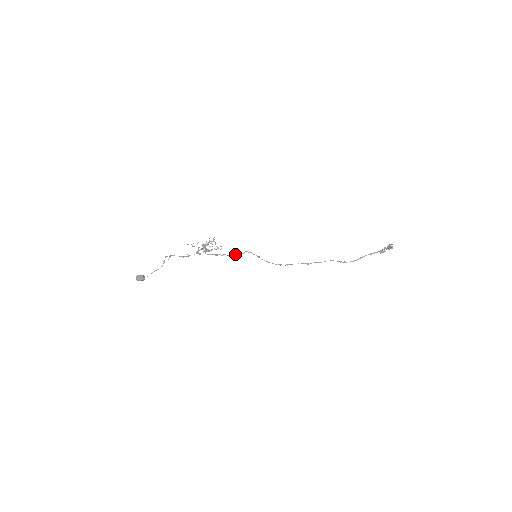
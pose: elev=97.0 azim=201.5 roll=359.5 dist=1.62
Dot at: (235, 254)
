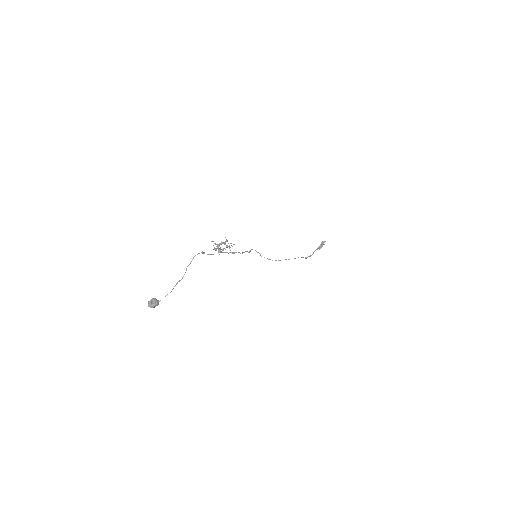
Dot at: (246, 251)
